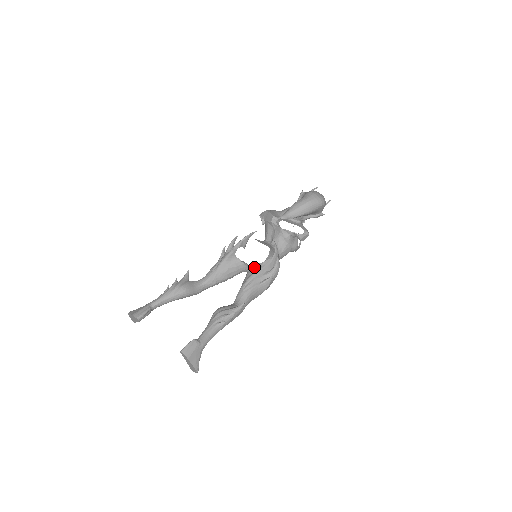
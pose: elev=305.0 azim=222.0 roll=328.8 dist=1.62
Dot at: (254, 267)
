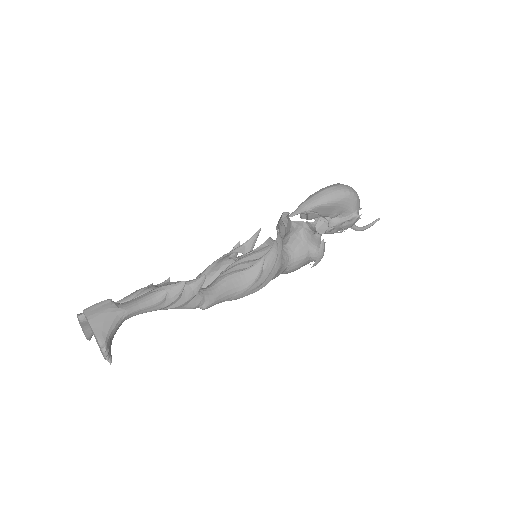
Dot at: (243, 256)
